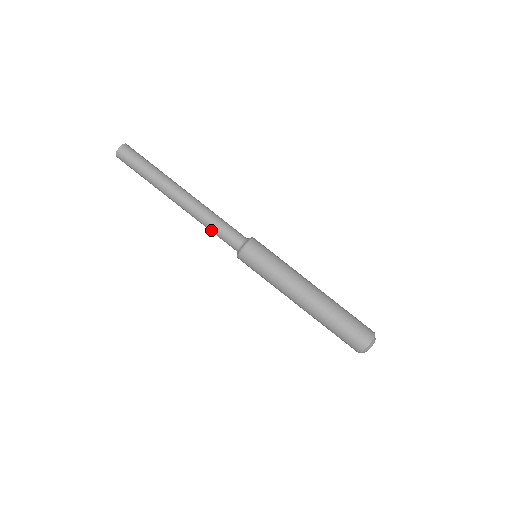
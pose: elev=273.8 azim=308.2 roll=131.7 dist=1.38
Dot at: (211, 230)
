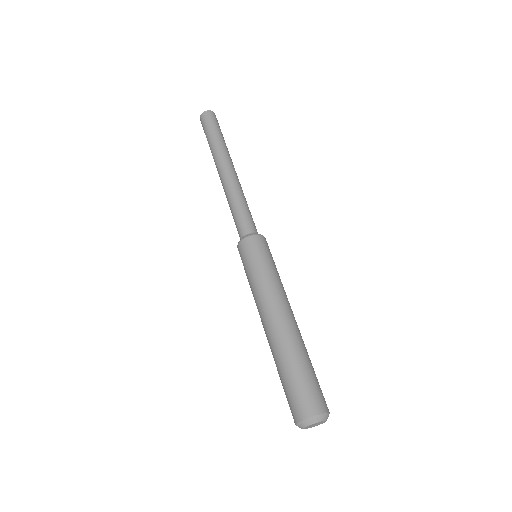
Dot at: (231, 209)
